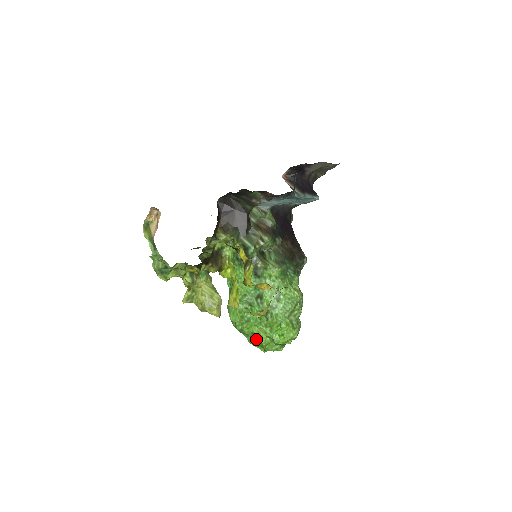
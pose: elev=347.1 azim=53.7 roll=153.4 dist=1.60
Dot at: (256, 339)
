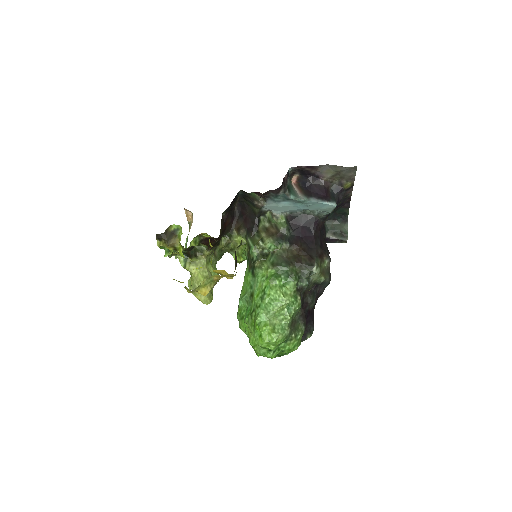
Dot at: occluded
